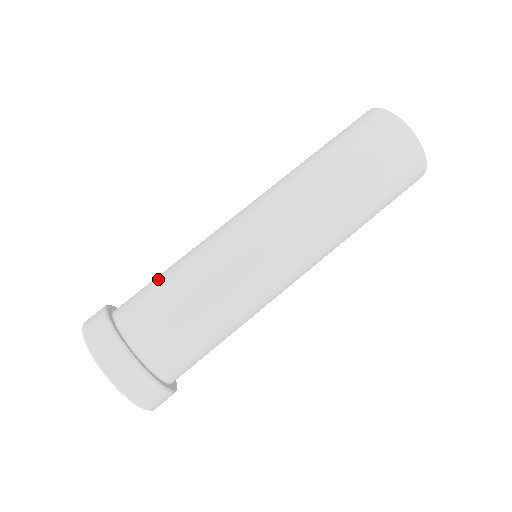
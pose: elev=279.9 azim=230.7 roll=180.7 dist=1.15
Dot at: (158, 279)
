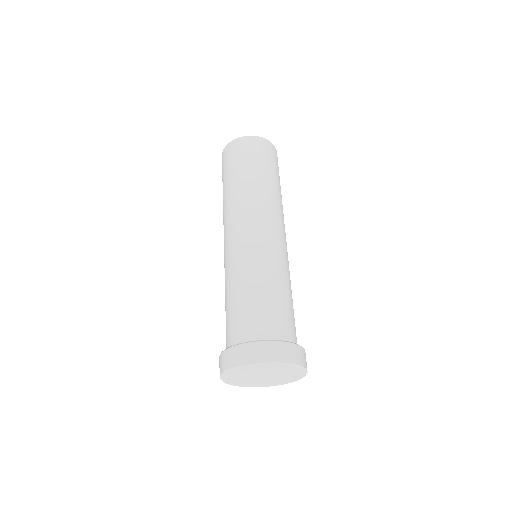
Dot at: (226, 312)
